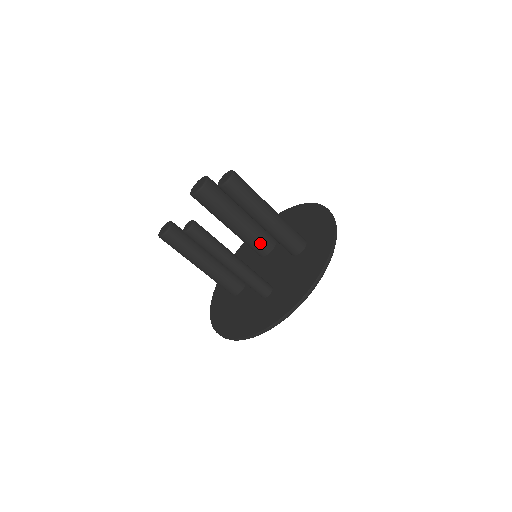
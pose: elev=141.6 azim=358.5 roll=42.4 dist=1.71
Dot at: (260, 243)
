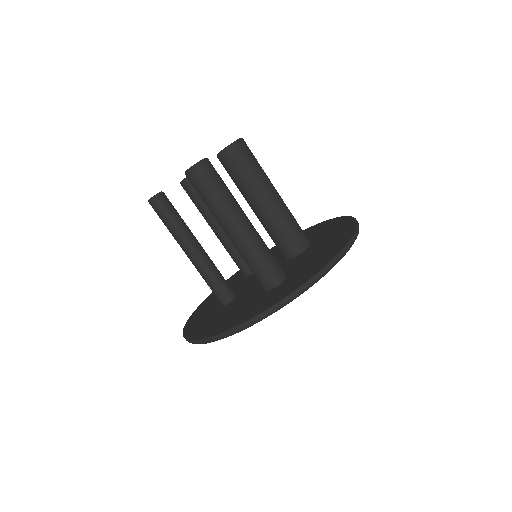
Dot at: (277, 244)
